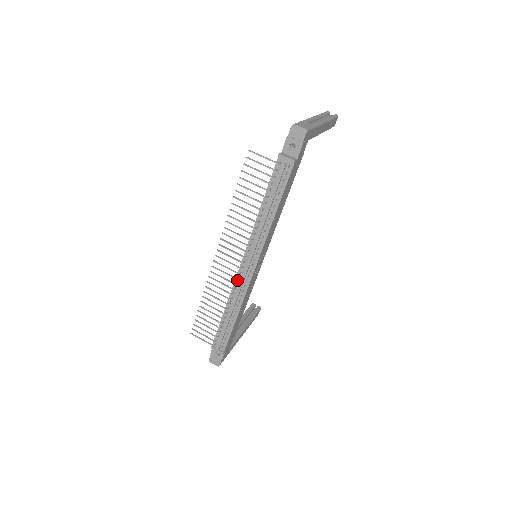
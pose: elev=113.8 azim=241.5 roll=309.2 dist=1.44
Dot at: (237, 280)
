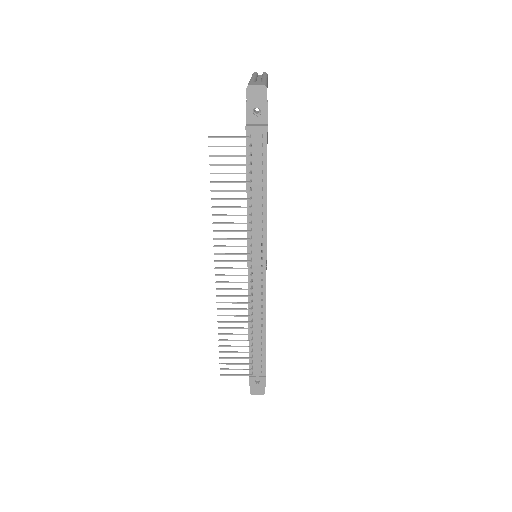
Dot at: (250, 291)
